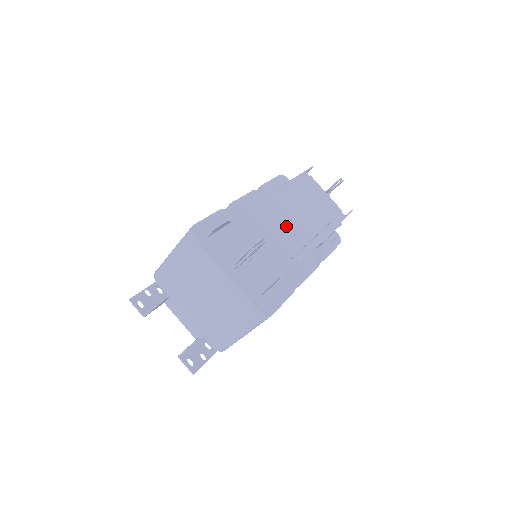
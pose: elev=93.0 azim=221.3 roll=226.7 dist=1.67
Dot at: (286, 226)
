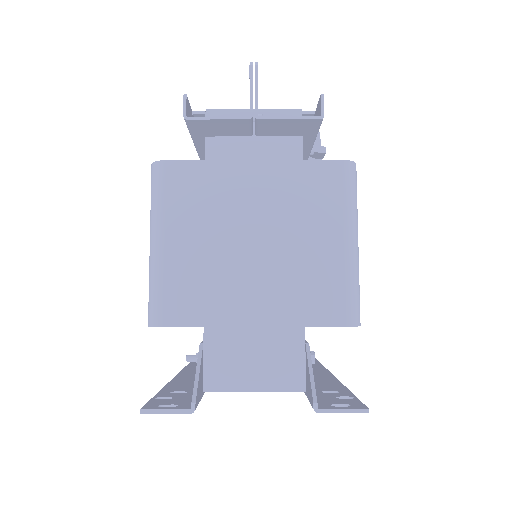
Dot at: occluded
